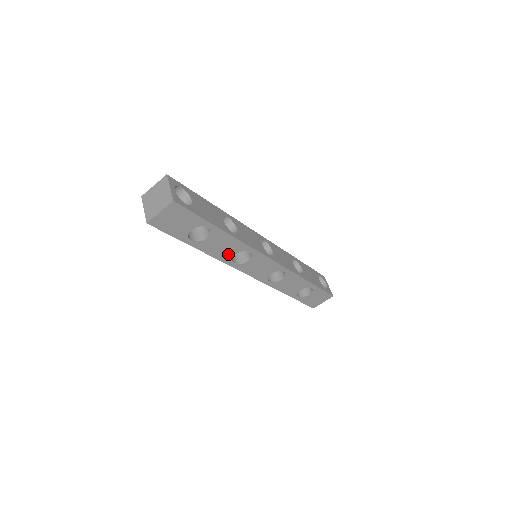
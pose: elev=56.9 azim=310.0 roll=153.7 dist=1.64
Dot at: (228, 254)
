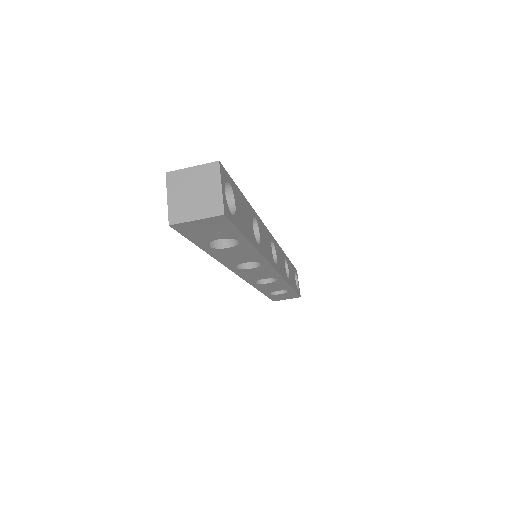
Dot at: (237, 261)
